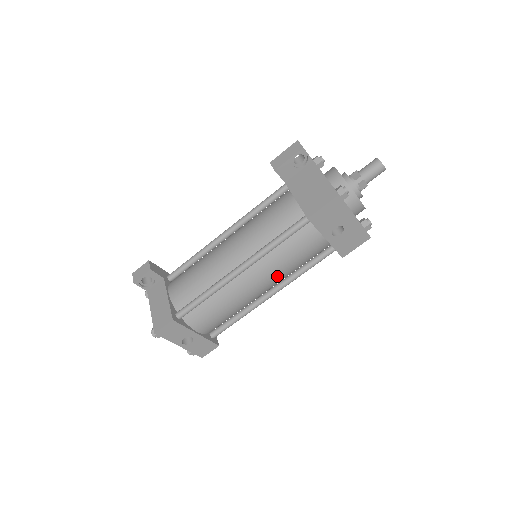
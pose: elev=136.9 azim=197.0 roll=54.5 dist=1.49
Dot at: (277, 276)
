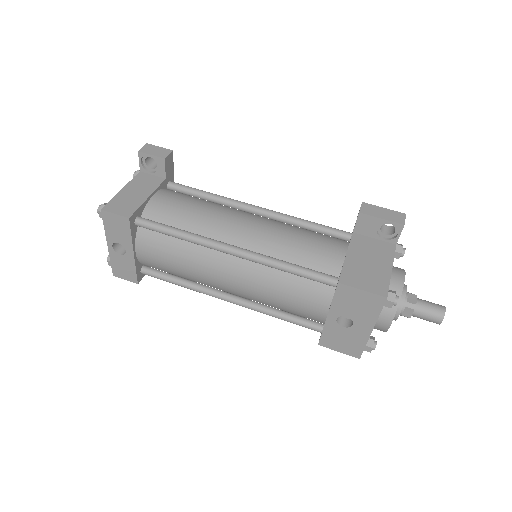
Dot at: (252, 293)
